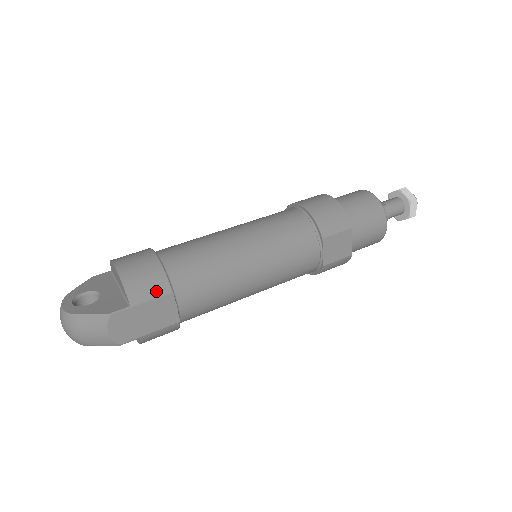
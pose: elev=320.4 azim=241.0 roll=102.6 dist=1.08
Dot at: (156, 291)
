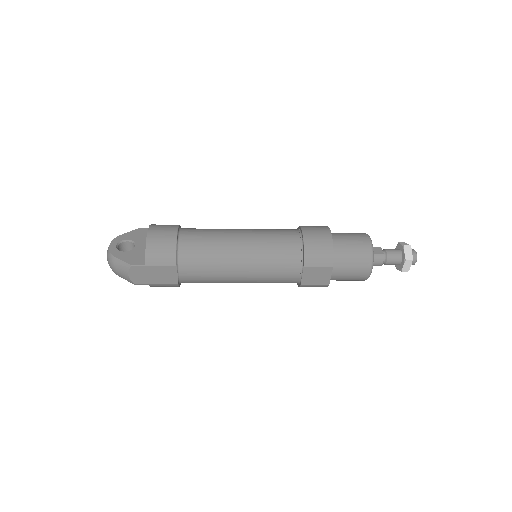
Dot at: (165, 262)
